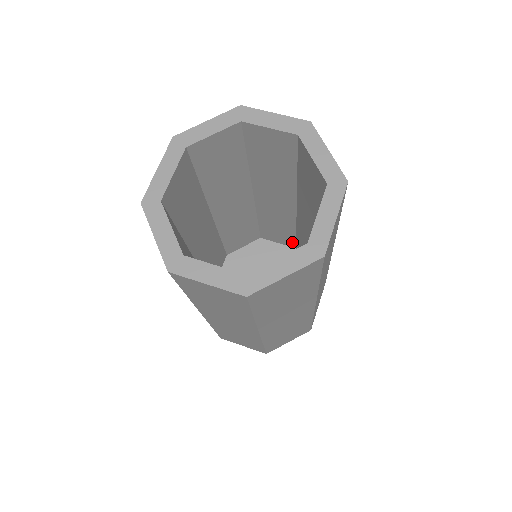
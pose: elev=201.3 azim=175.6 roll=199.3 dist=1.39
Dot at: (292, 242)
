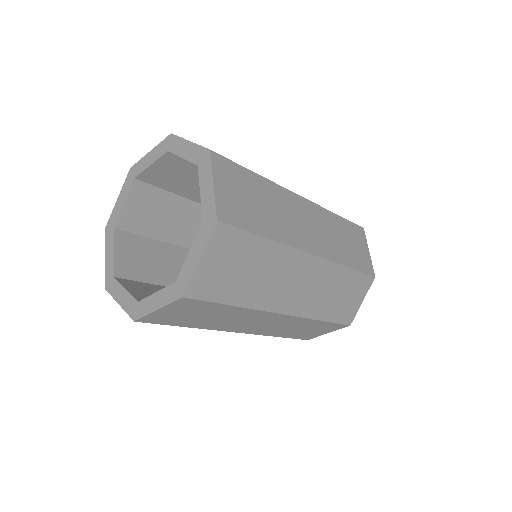
Dot at: occluded
